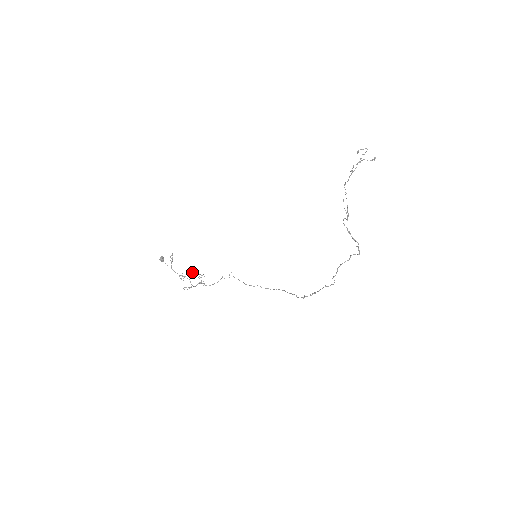
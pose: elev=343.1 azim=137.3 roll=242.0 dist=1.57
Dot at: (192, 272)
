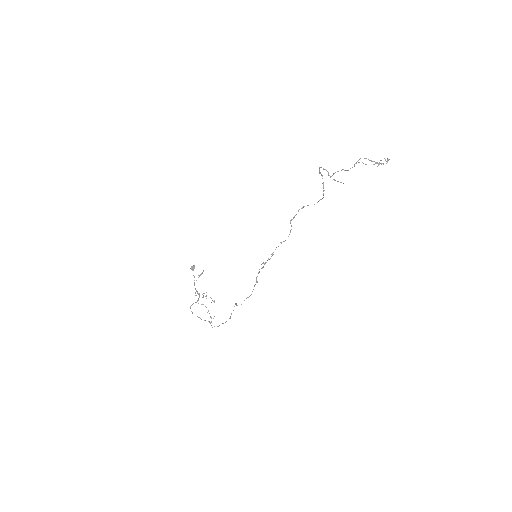
Dot at: occluded
